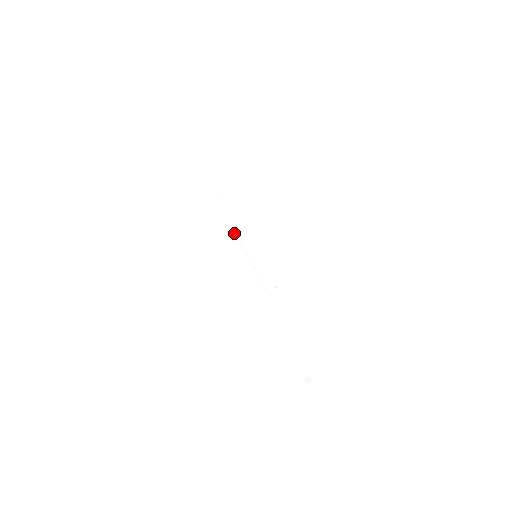
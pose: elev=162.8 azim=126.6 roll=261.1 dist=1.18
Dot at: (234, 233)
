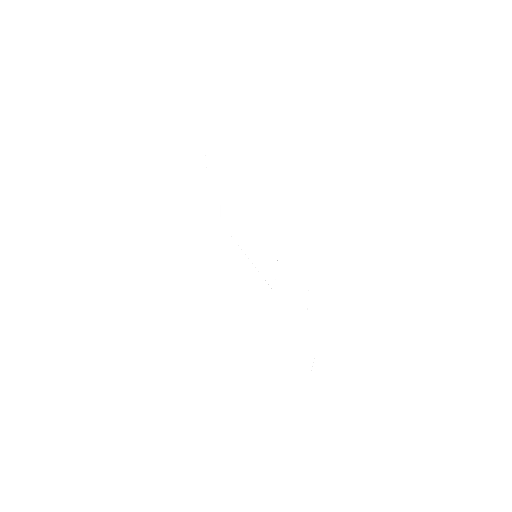
Dot at: occluded
